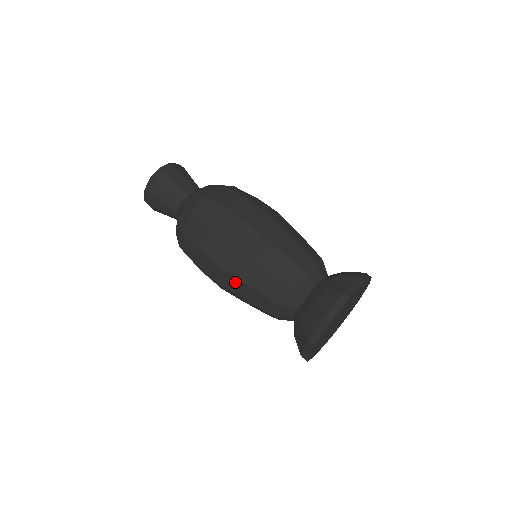
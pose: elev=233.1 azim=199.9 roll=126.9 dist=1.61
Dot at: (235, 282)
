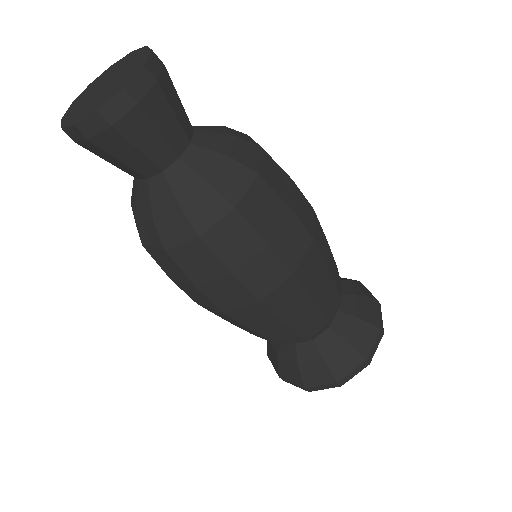
Dot at: (266, 318)
